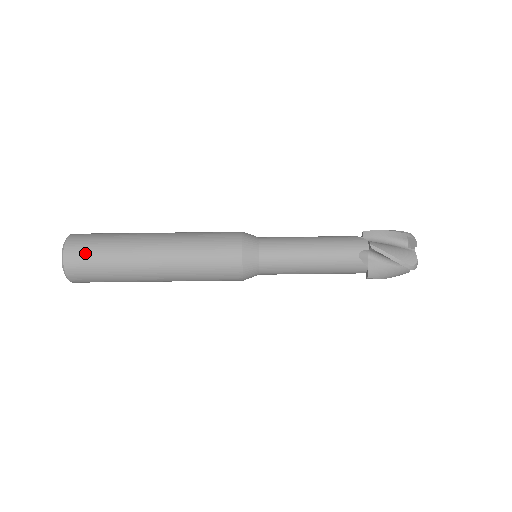
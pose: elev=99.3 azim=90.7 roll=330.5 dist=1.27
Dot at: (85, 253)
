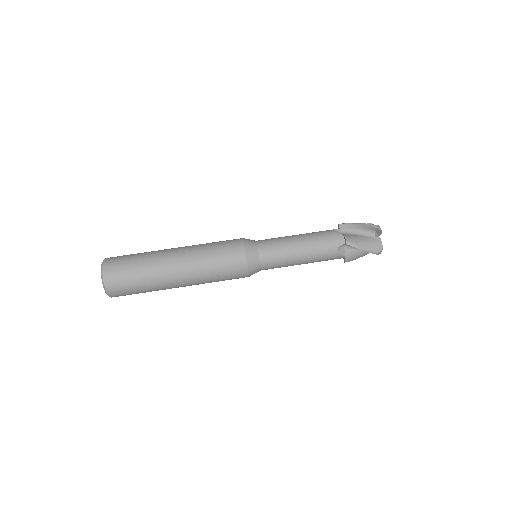
Dot at: (121, 279)
